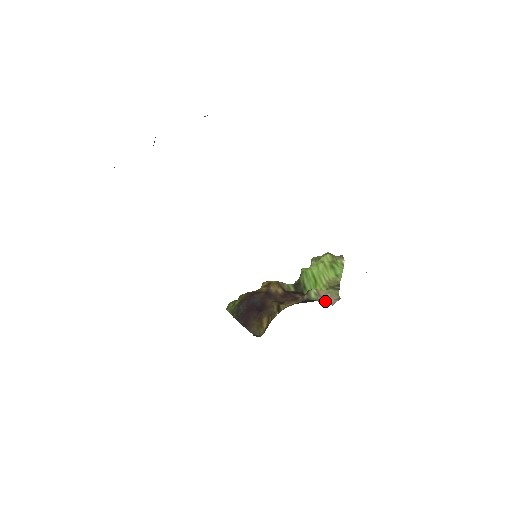
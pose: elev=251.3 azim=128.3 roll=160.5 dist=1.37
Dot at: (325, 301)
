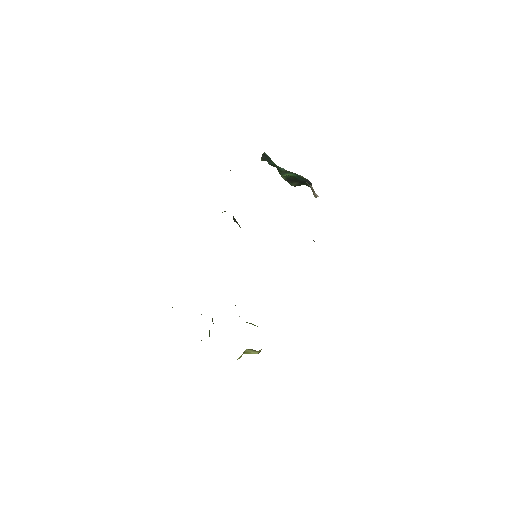
Dot at: occluded
